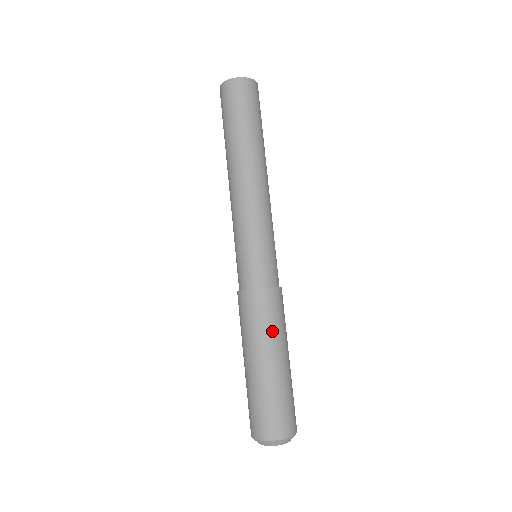
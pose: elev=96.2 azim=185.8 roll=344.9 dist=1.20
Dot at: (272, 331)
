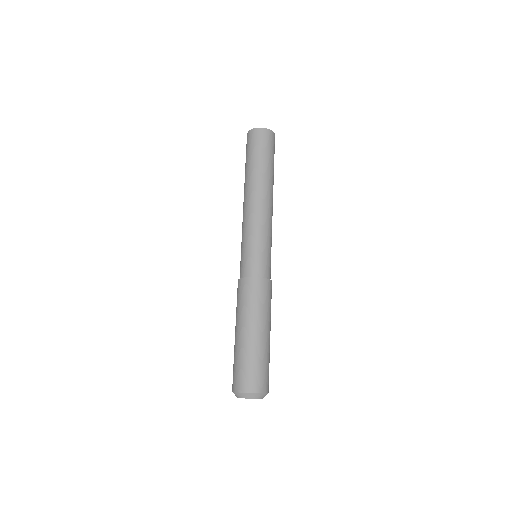
Dot at: (257, 310)
